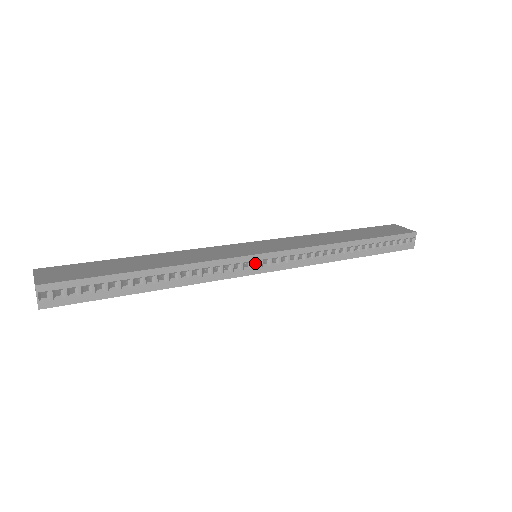
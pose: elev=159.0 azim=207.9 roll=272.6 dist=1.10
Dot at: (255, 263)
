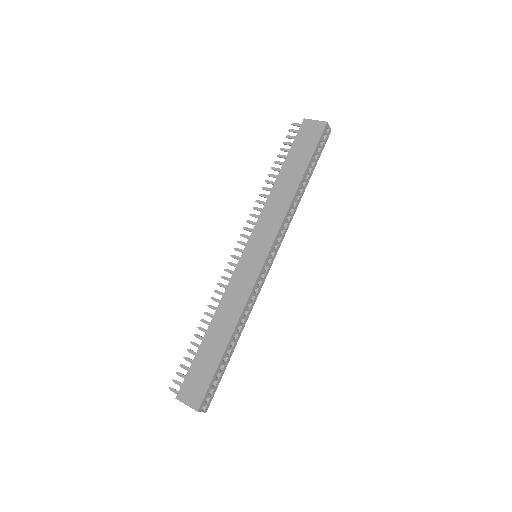
Dot at: occluded
